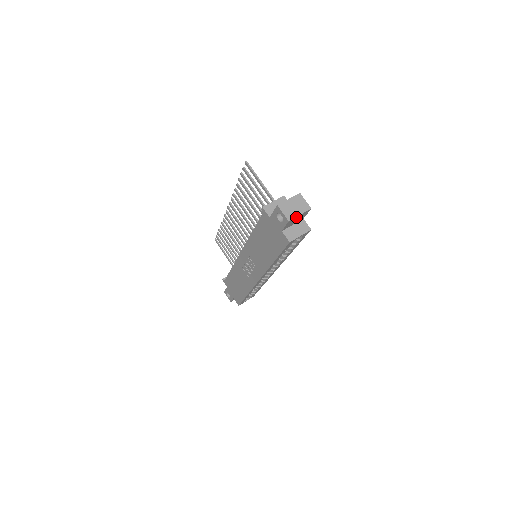
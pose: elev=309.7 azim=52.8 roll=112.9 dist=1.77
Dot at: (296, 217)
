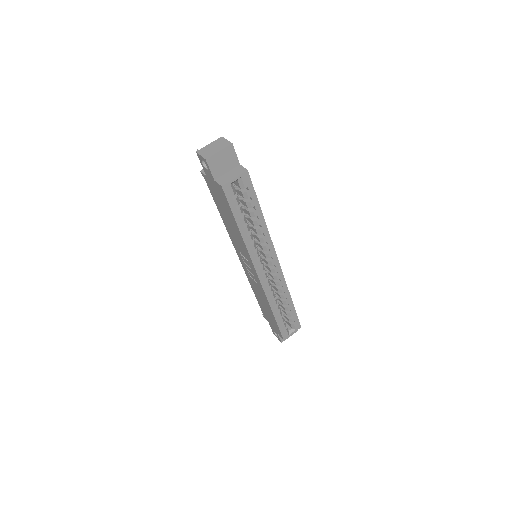
Dot at: (216, 155)
